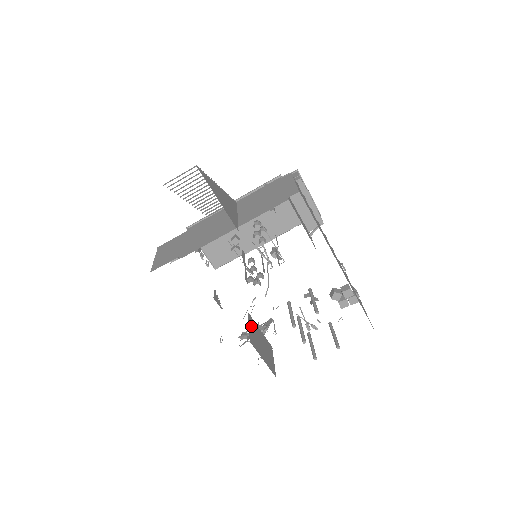
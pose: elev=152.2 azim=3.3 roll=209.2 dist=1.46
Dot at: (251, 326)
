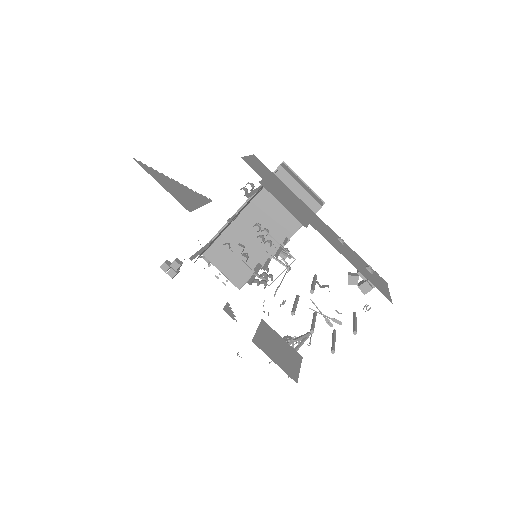
Dot at: (263, 331)
